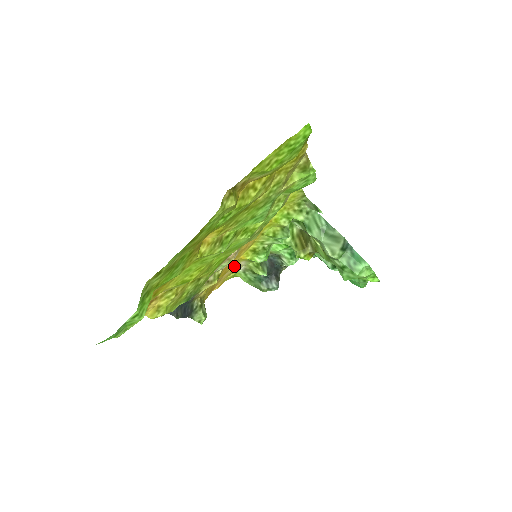
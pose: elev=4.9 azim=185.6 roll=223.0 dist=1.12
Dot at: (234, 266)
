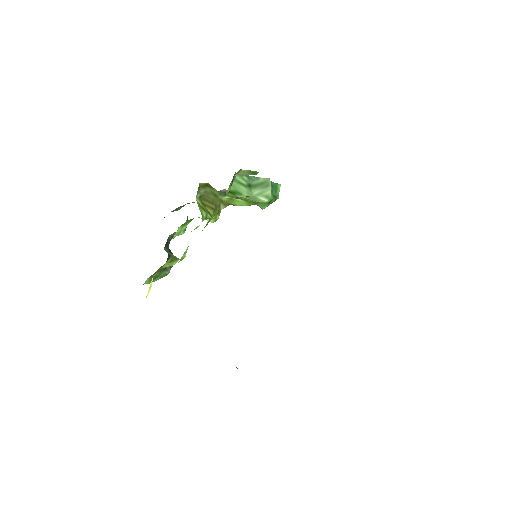
Dot at: occluded
